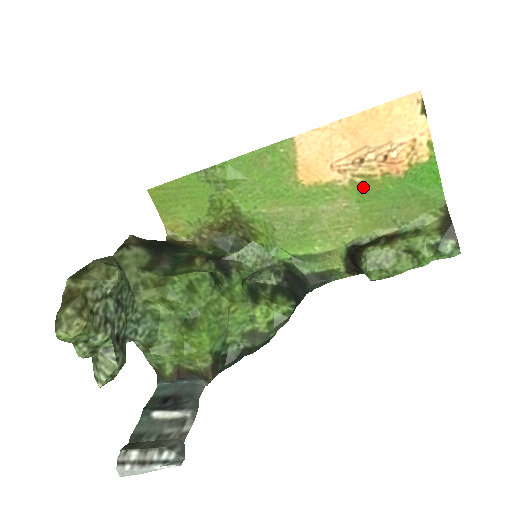
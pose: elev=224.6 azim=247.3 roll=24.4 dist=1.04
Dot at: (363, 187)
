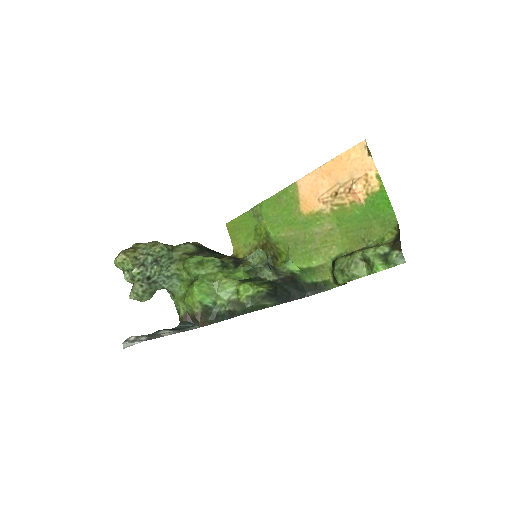
Dot at: (339, 213)
